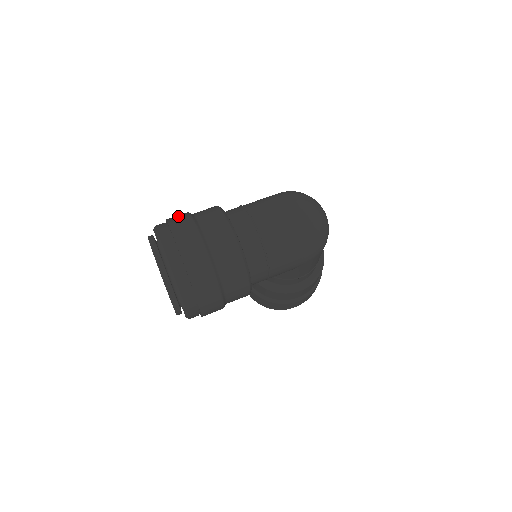
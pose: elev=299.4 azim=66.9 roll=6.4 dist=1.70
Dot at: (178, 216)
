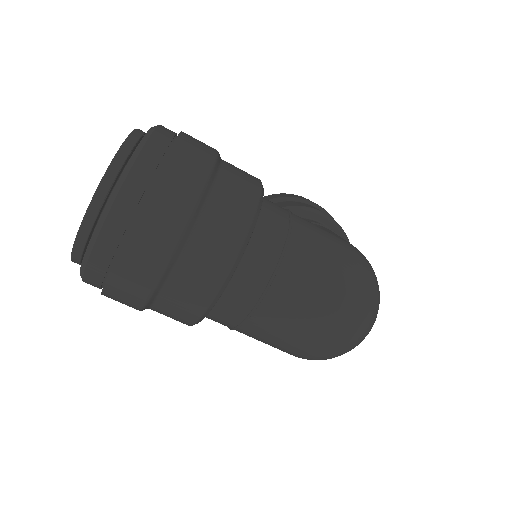
Dot at: (190, 164)
